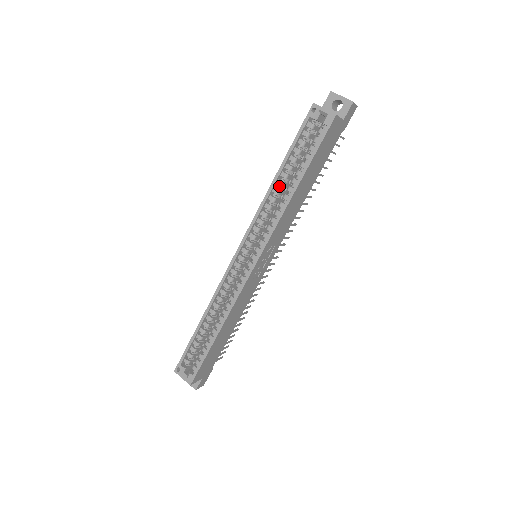
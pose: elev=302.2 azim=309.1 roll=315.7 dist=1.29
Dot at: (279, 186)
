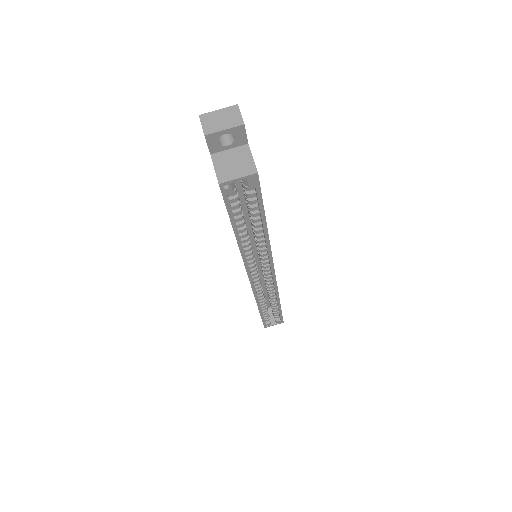
Dot at: (244, 236)
